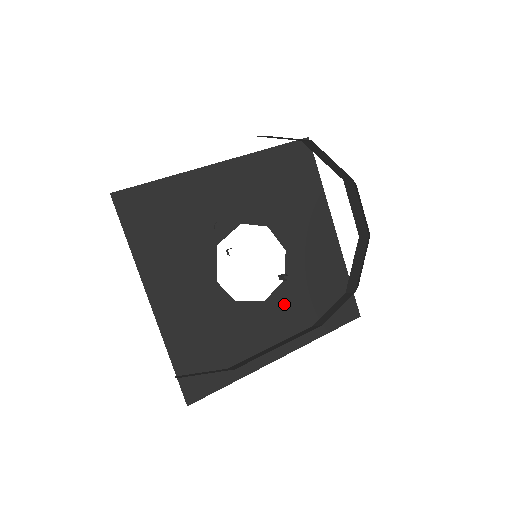
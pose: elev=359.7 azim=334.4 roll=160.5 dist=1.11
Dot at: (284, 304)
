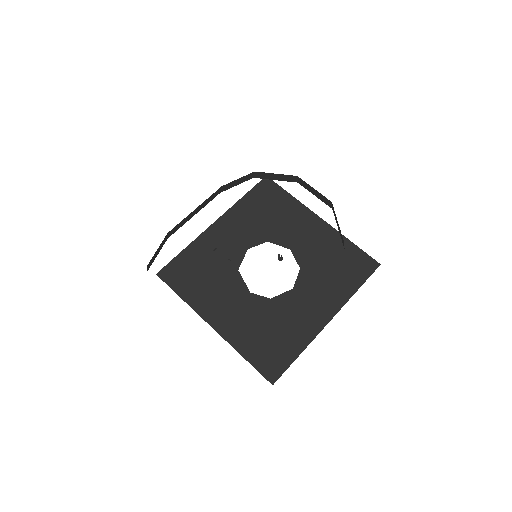
Dot at: (310, 284)
